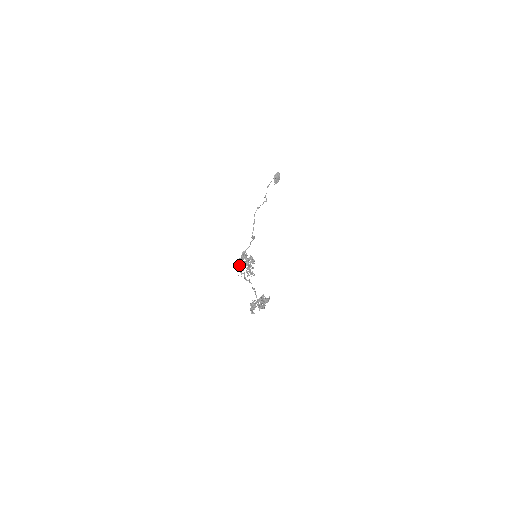
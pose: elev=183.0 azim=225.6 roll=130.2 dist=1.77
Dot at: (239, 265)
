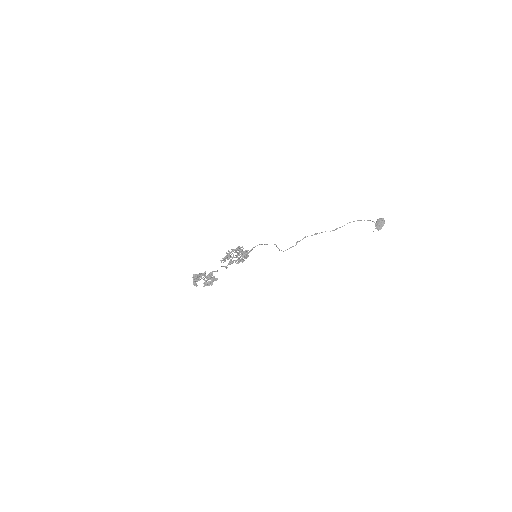
Dot at: (226, 252)
